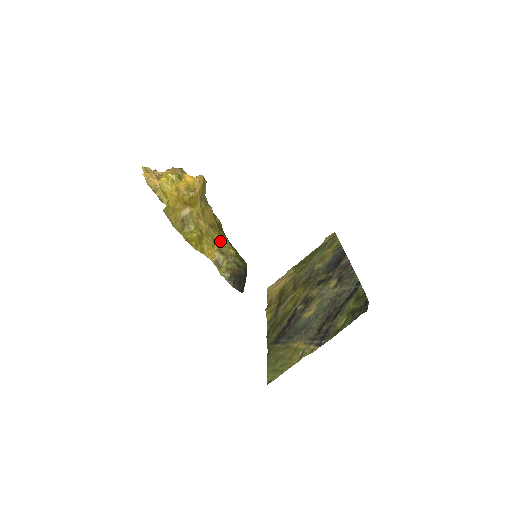
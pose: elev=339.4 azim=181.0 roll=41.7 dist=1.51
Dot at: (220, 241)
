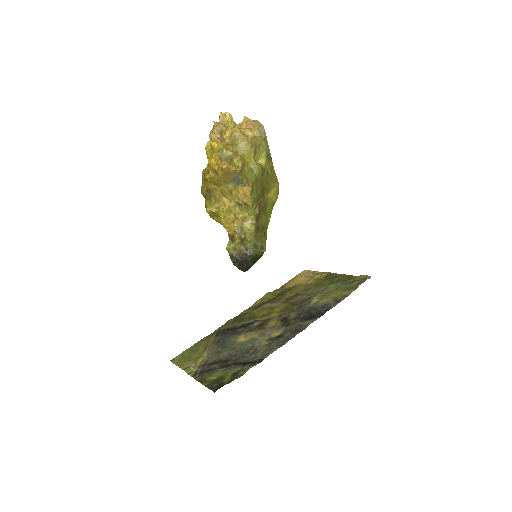
Dot at: (245, 220)
